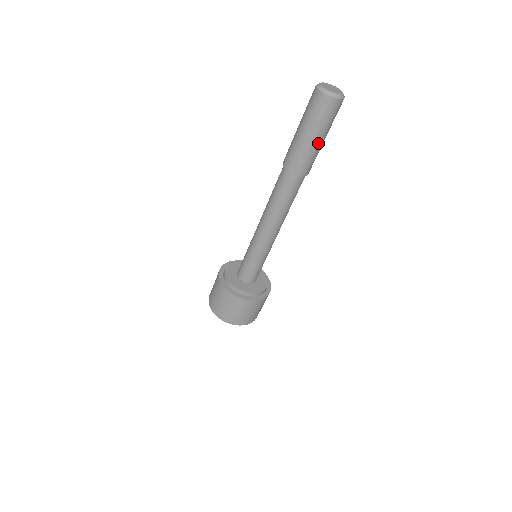
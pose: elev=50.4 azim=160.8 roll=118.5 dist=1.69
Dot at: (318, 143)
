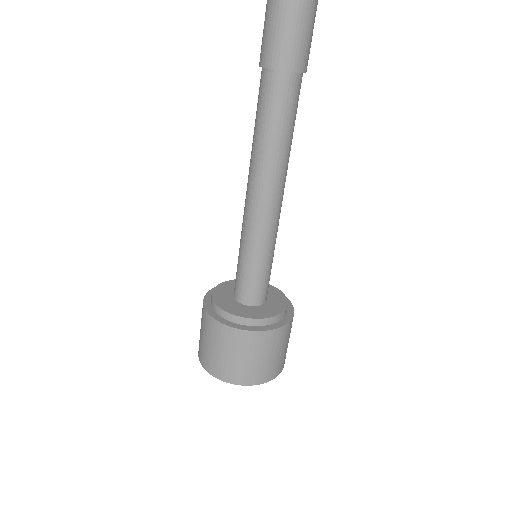
Dot at: out of frame
